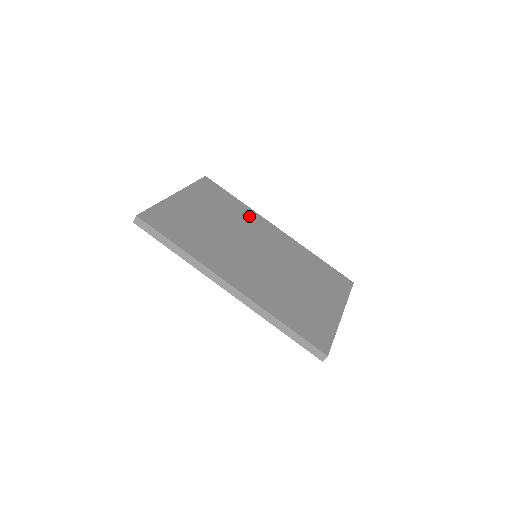
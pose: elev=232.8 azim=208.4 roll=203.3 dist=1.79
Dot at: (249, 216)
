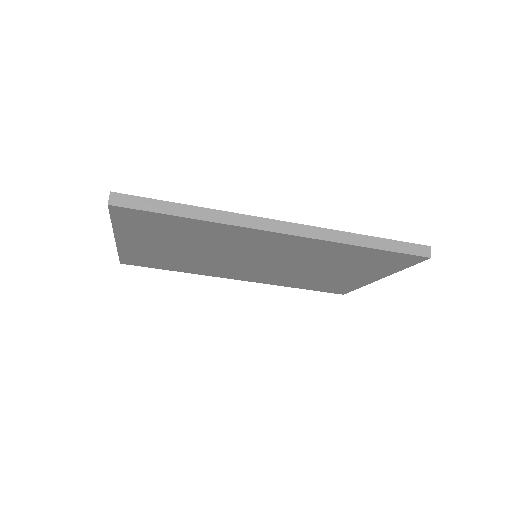
Dot at: occluded
